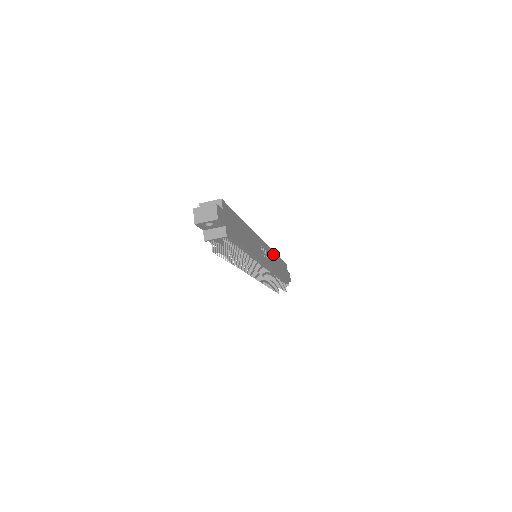
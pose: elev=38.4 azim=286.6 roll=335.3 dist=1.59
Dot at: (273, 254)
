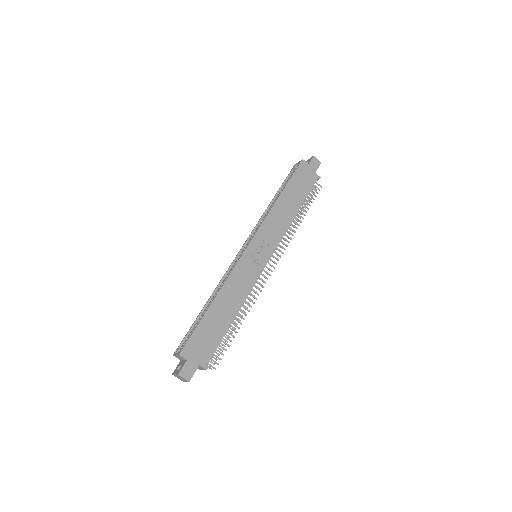
Dot at: (273, 213)
